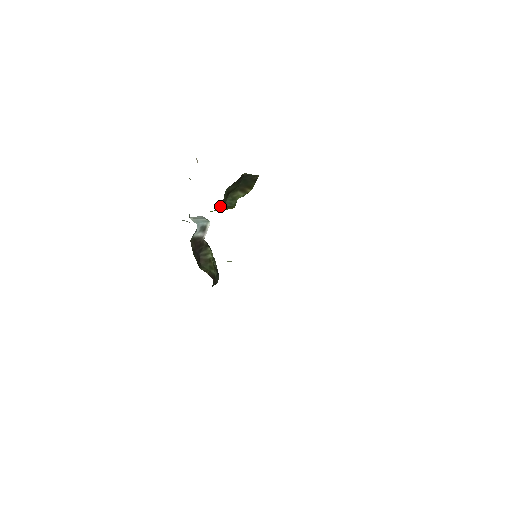
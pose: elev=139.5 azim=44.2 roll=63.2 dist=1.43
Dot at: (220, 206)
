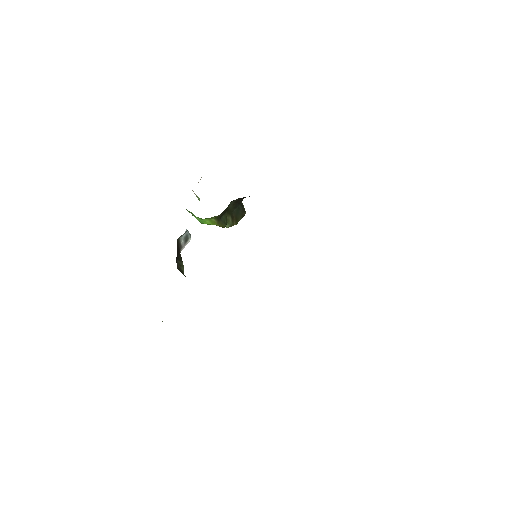
Dot at: (220, 214)
